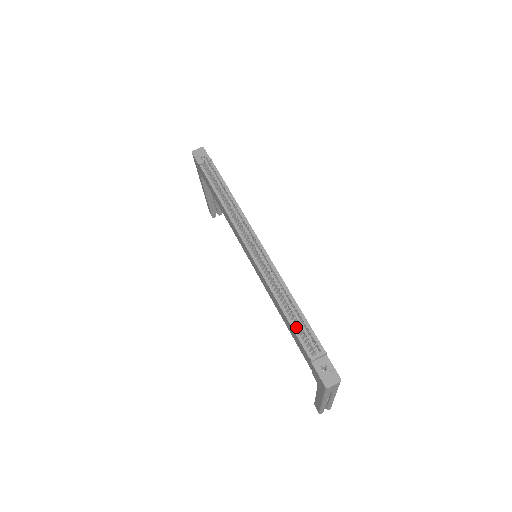
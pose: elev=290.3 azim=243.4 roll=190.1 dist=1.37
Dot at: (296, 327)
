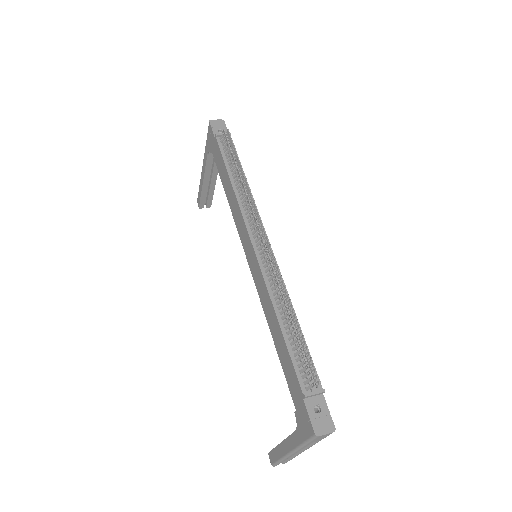
Dot at: (293, 350)
